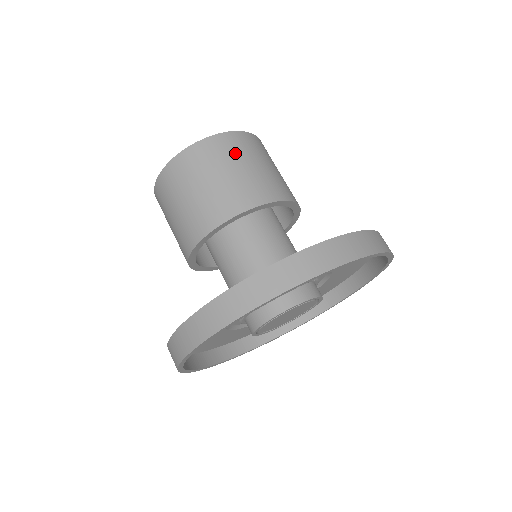
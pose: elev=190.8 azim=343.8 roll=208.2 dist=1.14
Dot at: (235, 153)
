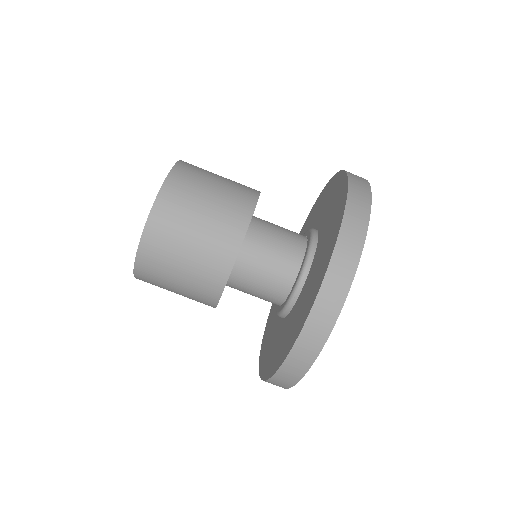
Dot at: (188, 198)
